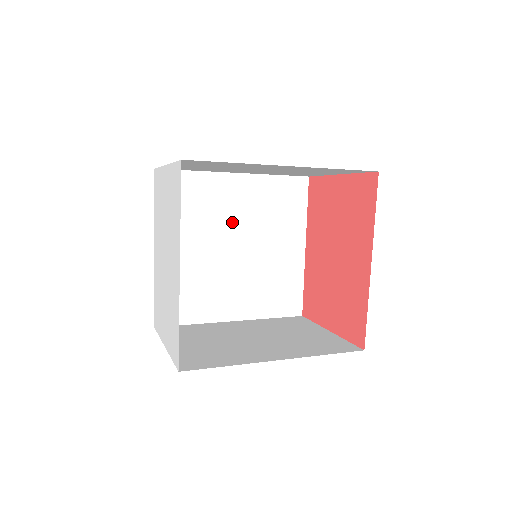
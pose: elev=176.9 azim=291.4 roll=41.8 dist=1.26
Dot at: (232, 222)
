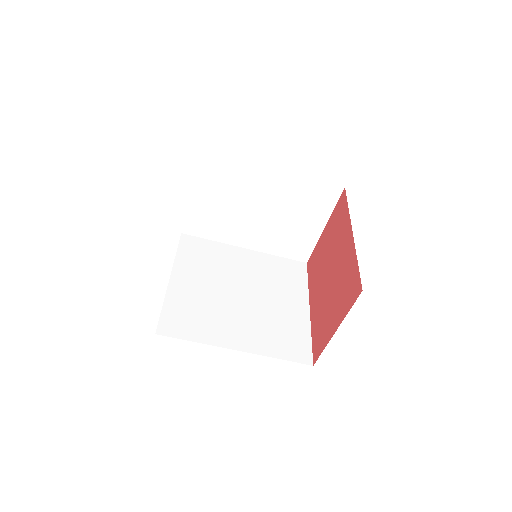
Dot at: (240, 276)
